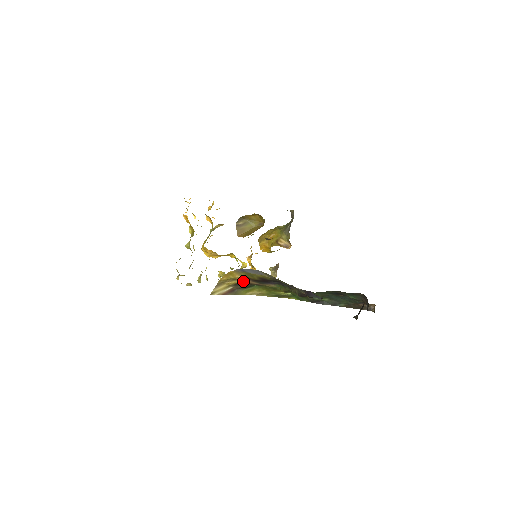
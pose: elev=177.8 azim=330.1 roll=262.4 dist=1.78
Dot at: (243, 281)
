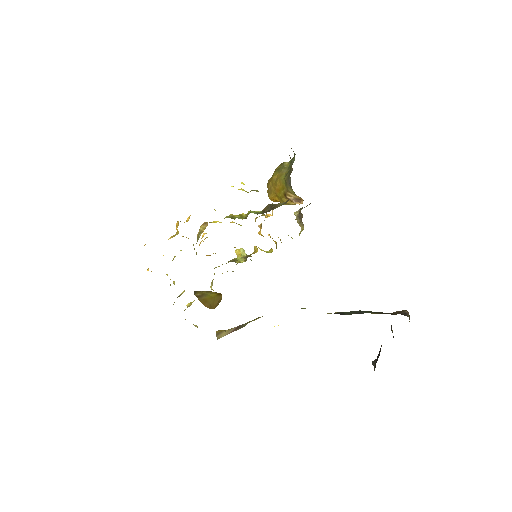
Dot at: occluded
